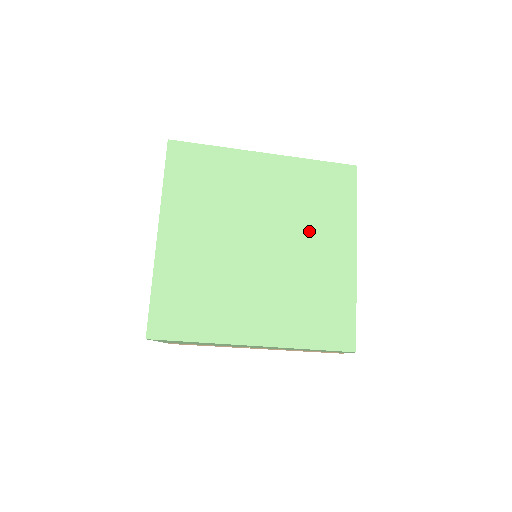
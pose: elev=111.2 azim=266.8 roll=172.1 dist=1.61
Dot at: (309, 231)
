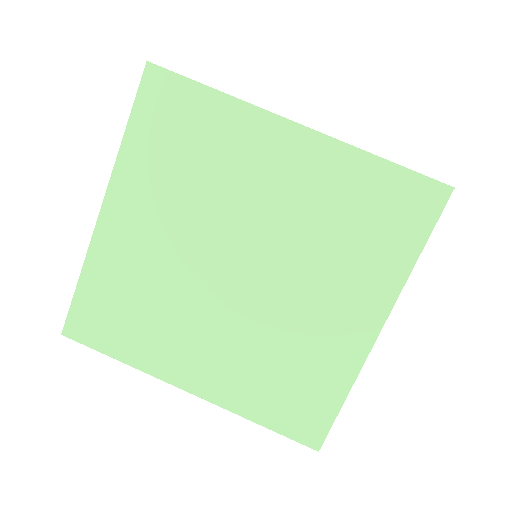
Dot at: (319, 272)
